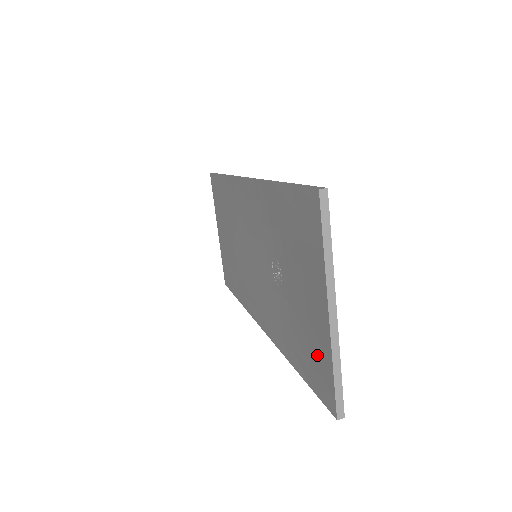
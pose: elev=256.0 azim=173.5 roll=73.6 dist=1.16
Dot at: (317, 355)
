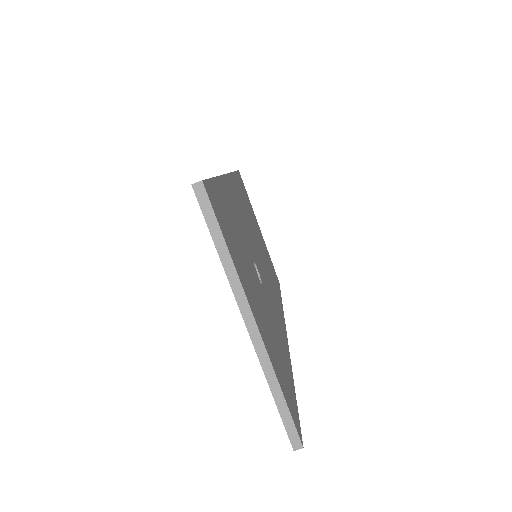
Dot at: occluded
